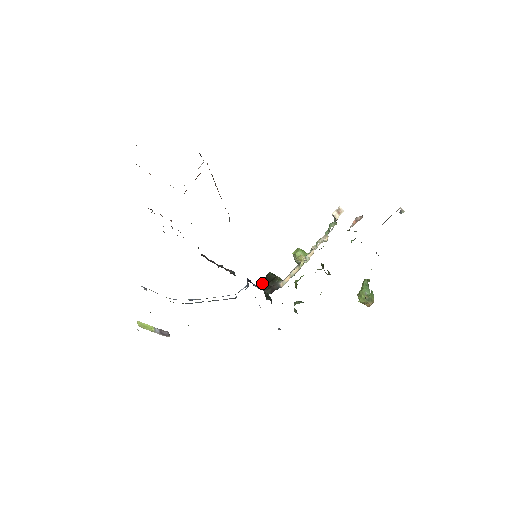
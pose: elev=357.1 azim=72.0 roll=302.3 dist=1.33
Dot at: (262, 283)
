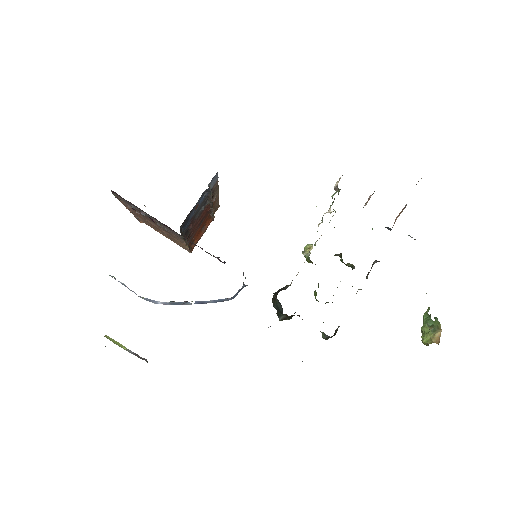
Dot at: occluded
